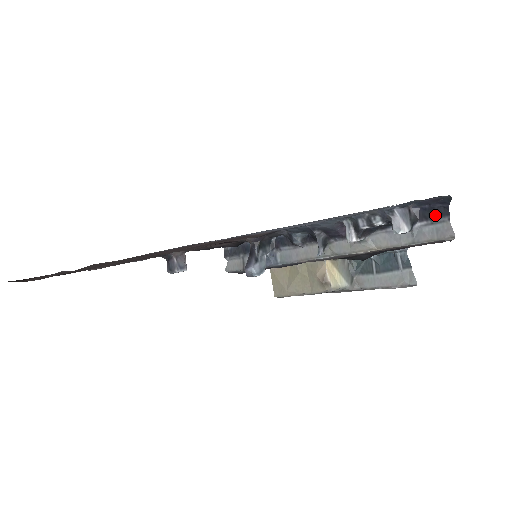
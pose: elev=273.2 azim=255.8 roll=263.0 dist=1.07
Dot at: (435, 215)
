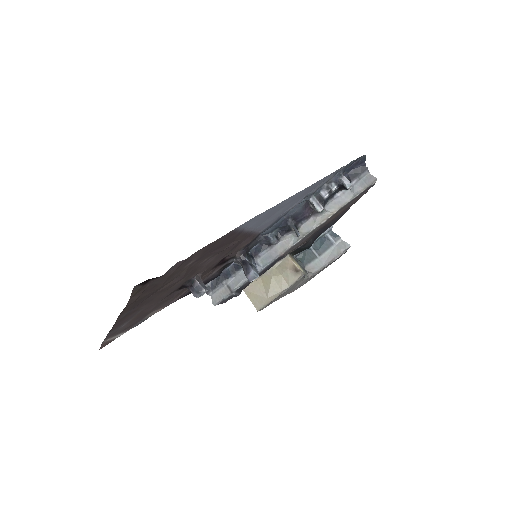
Dot at: (359, 173)
